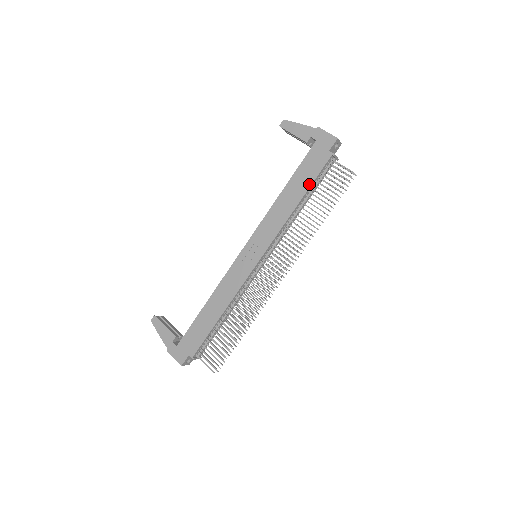
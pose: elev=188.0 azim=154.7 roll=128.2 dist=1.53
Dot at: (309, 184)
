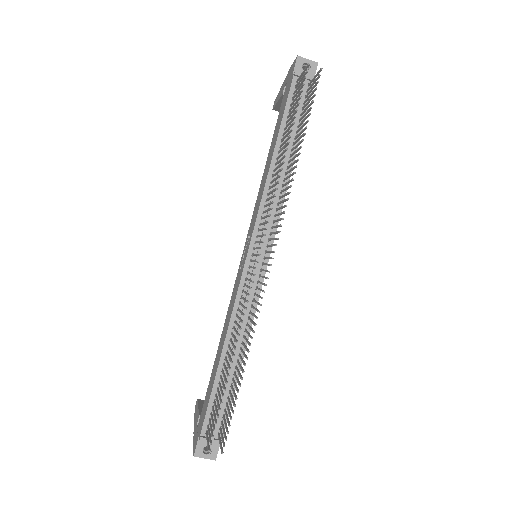
Dot at: (279, 125)
